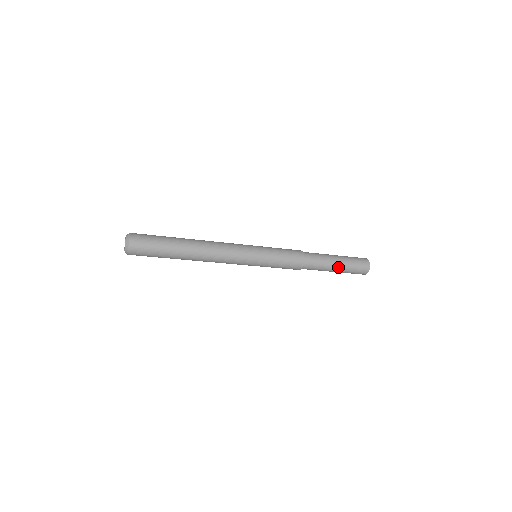
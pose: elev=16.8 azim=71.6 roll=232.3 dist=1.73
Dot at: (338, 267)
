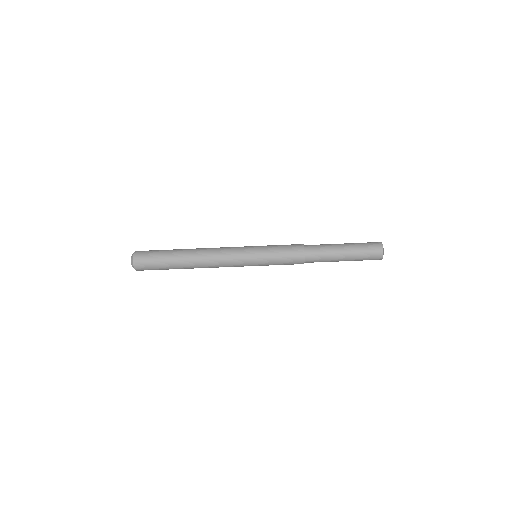
Dot at: (344, 247)
